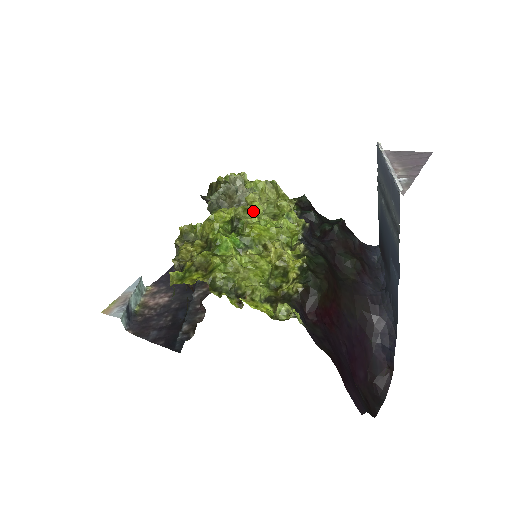
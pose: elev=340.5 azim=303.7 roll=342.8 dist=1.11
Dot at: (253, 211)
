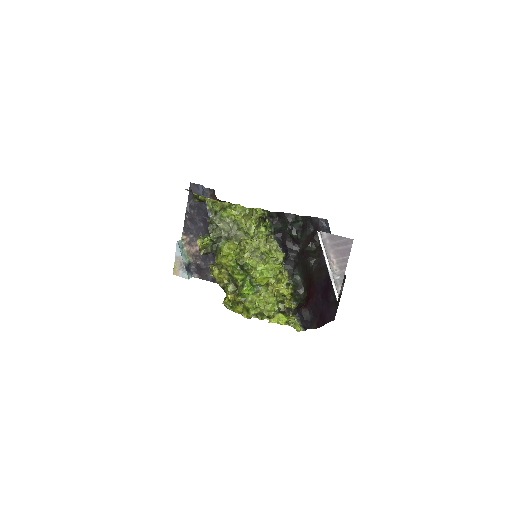
Dot at: occluded
